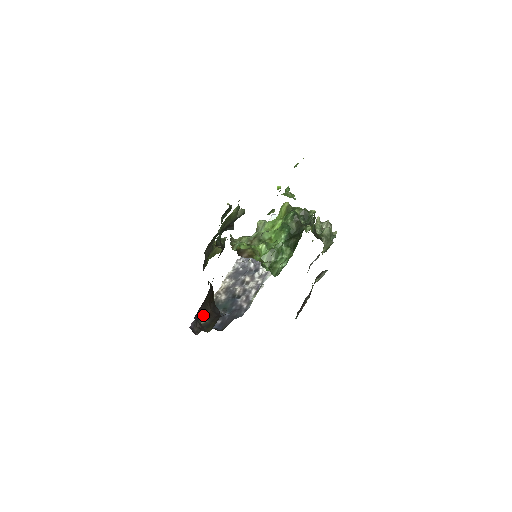
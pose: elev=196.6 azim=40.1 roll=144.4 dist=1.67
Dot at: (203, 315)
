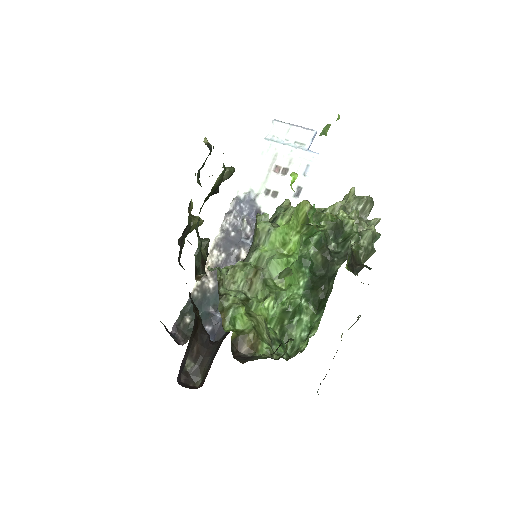
Dot at: (188, 359)
